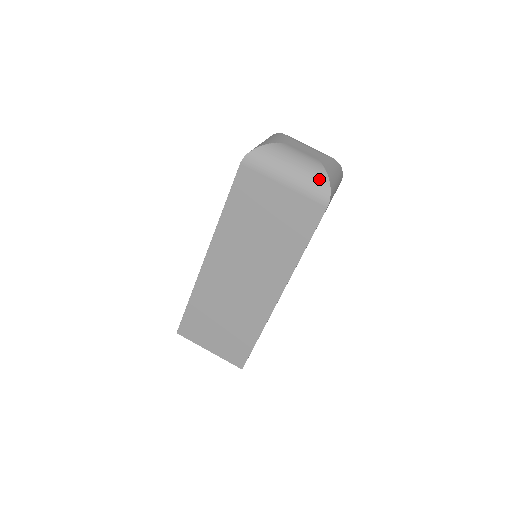
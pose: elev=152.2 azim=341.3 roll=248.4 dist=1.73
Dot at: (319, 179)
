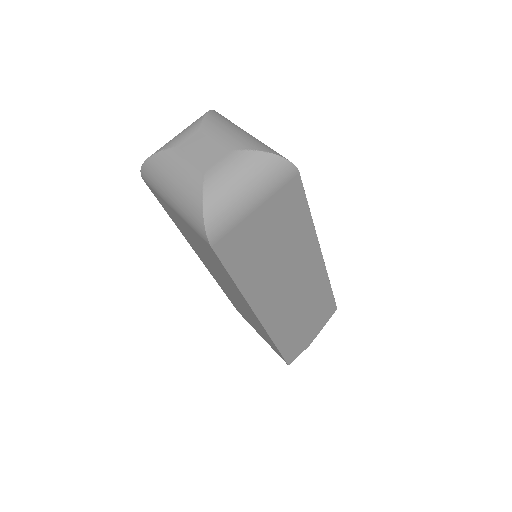
Dot at: (193, 207)
